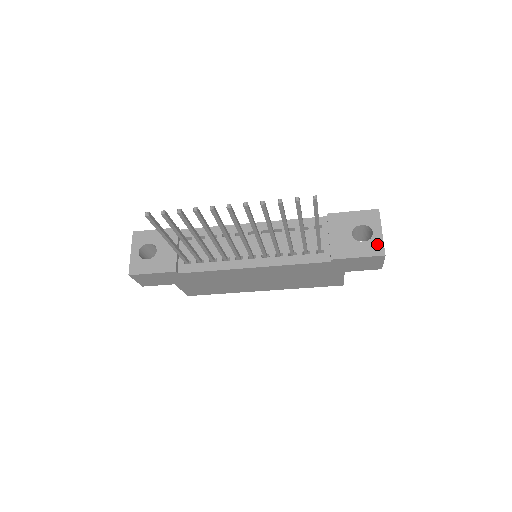
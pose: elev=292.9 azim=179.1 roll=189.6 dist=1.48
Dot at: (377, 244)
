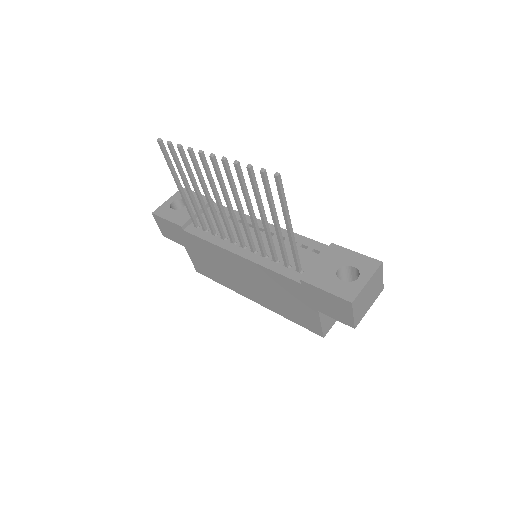
Dot at: (353, 289)
